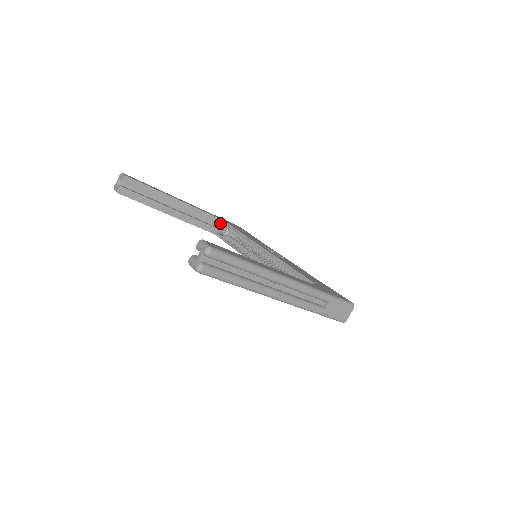
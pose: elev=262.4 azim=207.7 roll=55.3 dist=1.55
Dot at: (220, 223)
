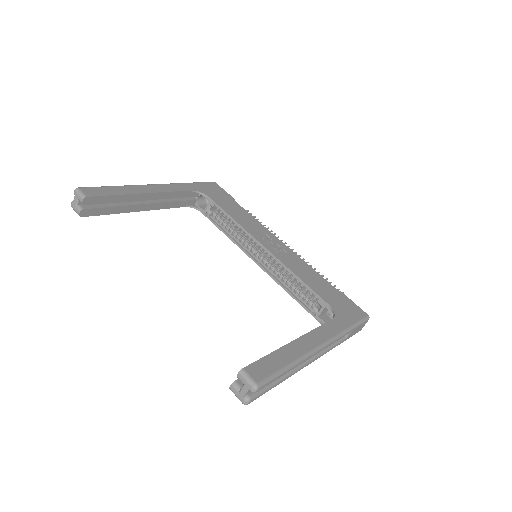
Dot at: (198, 194)
